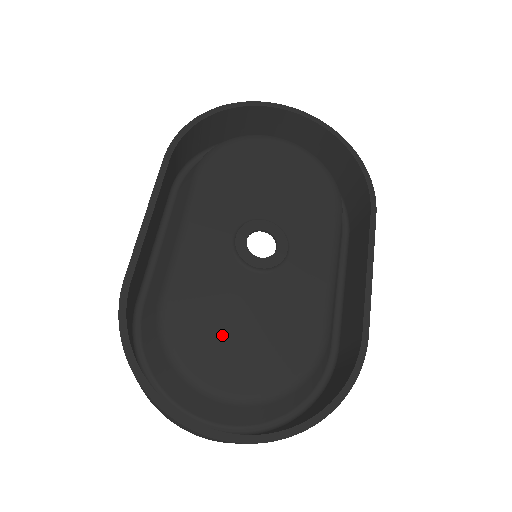
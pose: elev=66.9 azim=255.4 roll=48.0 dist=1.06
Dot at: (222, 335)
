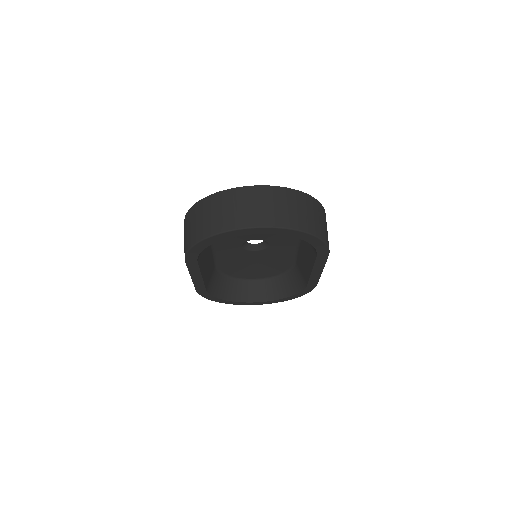
Dot at: occluded
